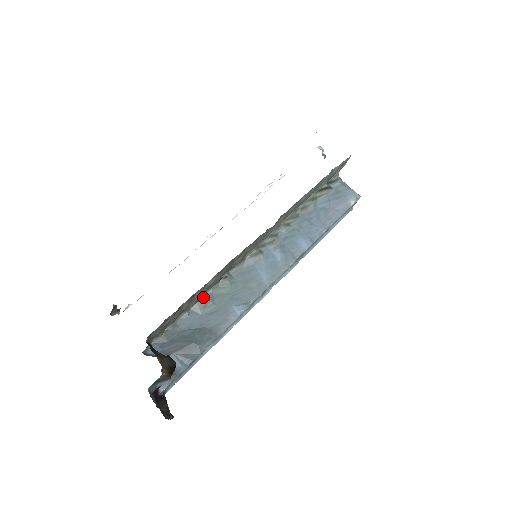
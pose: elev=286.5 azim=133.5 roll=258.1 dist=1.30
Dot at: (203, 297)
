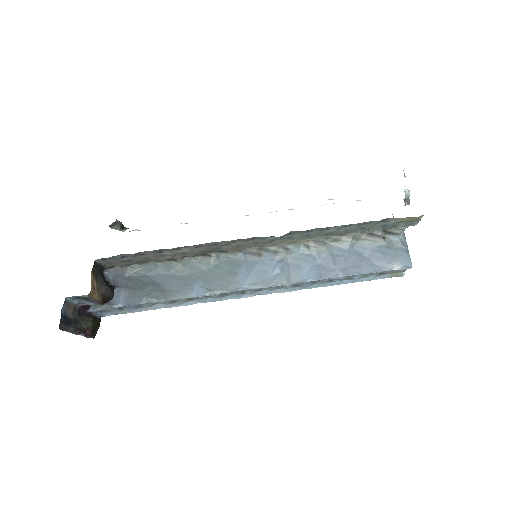
Dot at: (179, 260)
